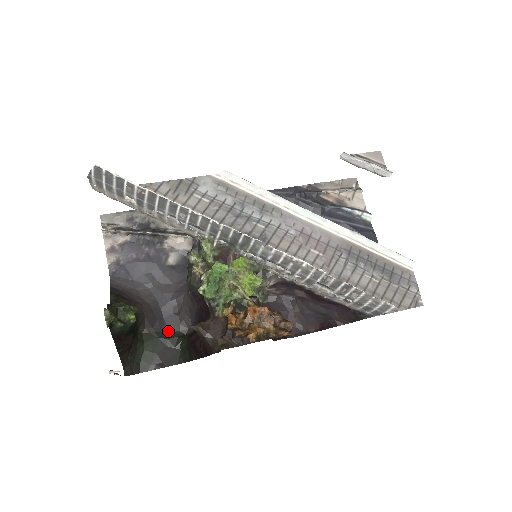
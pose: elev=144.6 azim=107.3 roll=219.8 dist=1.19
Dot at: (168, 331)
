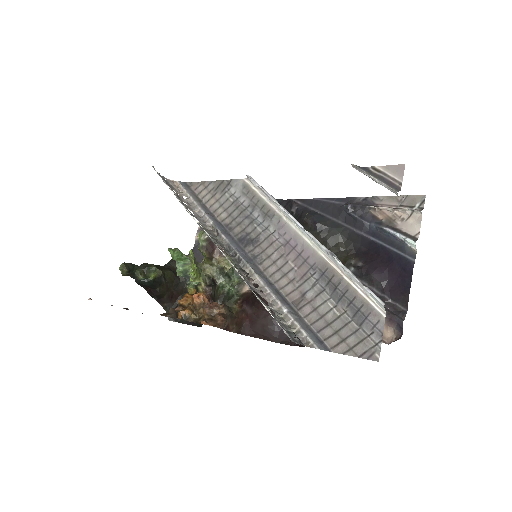
Dot at: occluded
